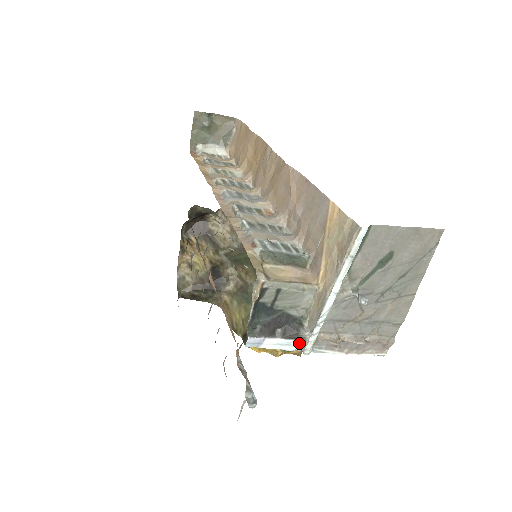
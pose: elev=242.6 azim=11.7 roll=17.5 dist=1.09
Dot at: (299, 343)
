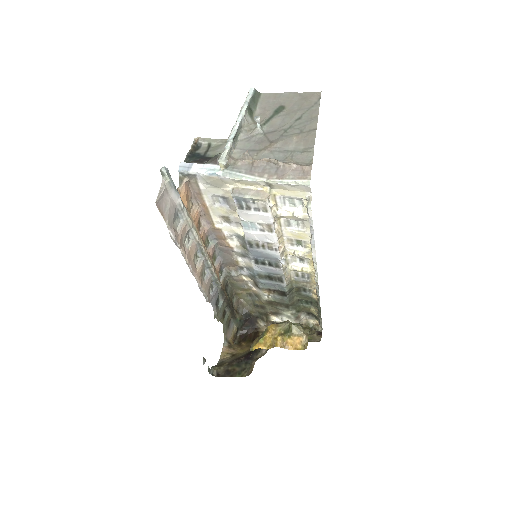
Dot at: (221, 168)
